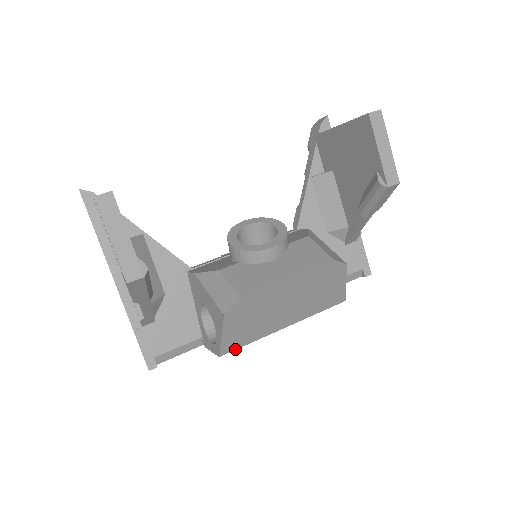
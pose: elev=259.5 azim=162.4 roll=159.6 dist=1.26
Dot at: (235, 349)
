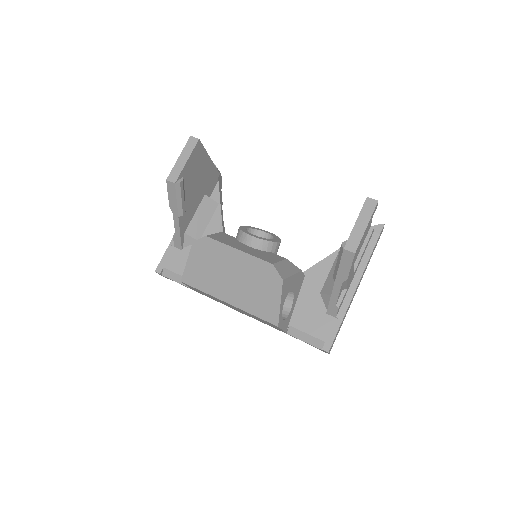
Dot at: (192, 286)
